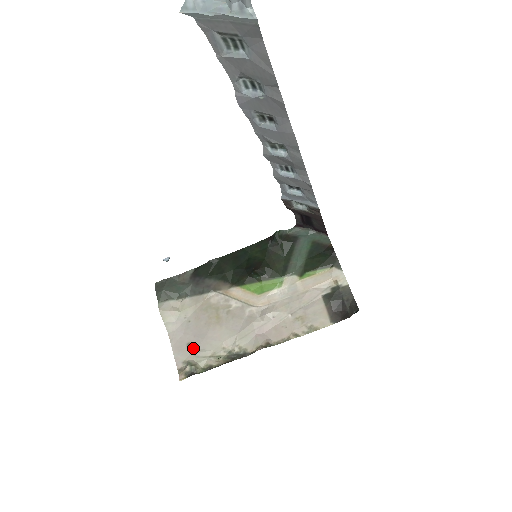
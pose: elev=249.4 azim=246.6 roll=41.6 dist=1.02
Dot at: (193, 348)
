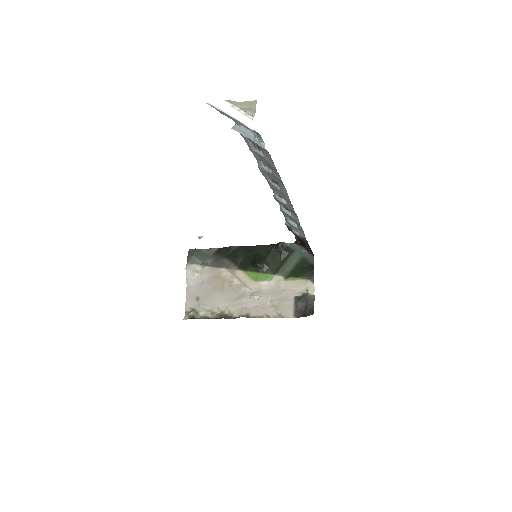
Dot at: (199, 301)
